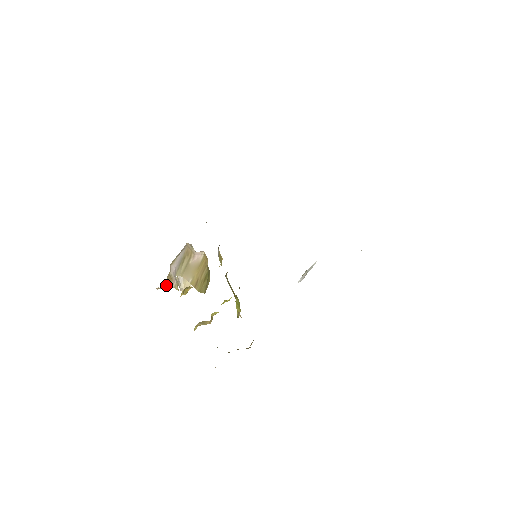
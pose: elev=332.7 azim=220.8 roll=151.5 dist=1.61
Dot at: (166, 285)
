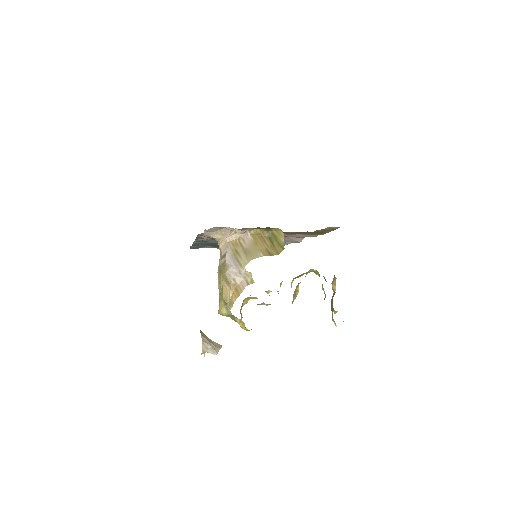
Dot at: (235, 296)
